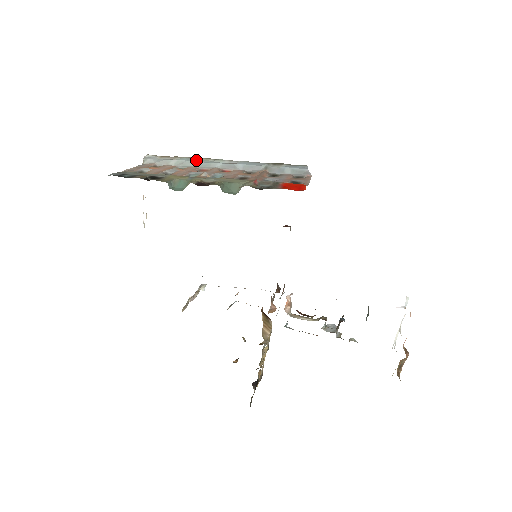
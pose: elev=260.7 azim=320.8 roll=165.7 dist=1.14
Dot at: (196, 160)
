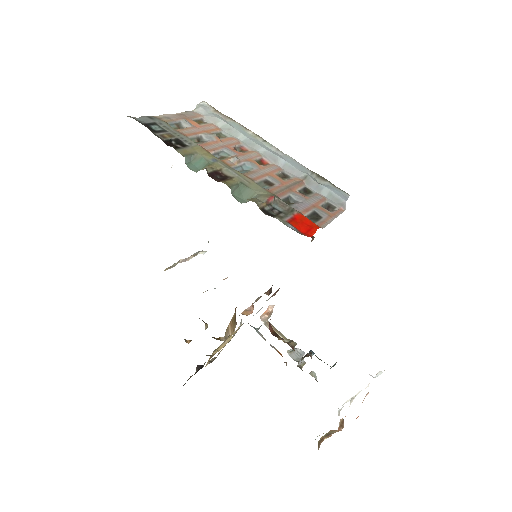
Dot at: (245, 132)
